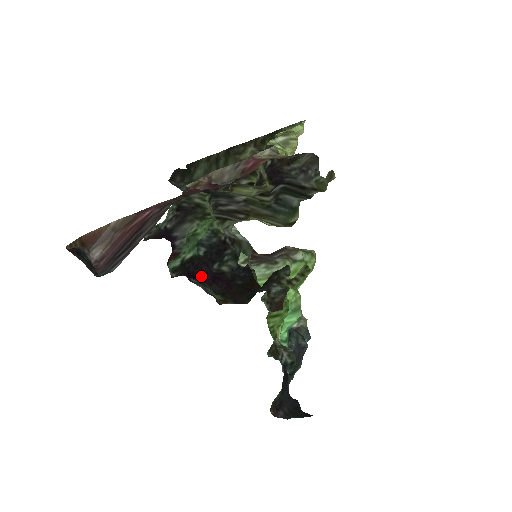
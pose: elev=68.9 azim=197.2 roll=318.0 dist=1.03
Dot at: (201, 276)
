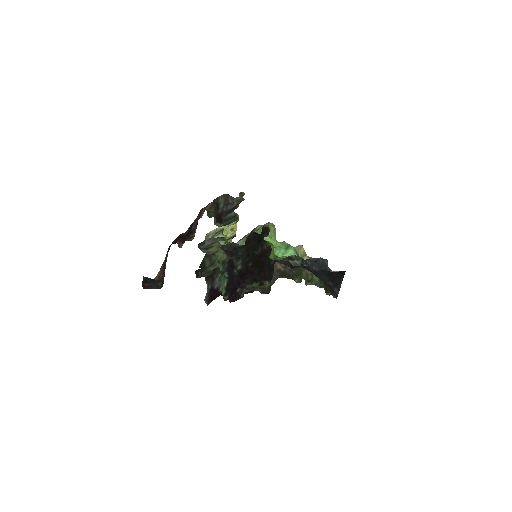
Dot at: (237, 284)
